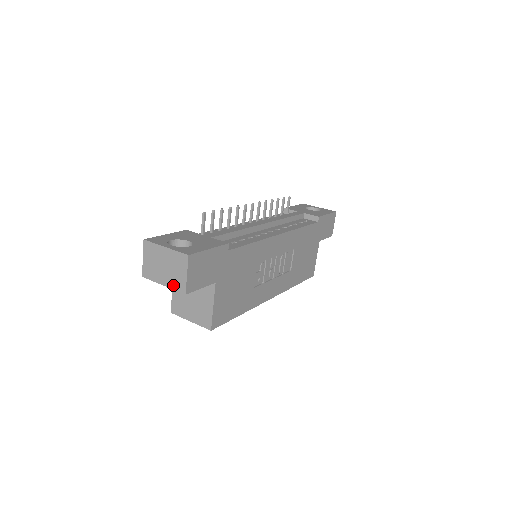
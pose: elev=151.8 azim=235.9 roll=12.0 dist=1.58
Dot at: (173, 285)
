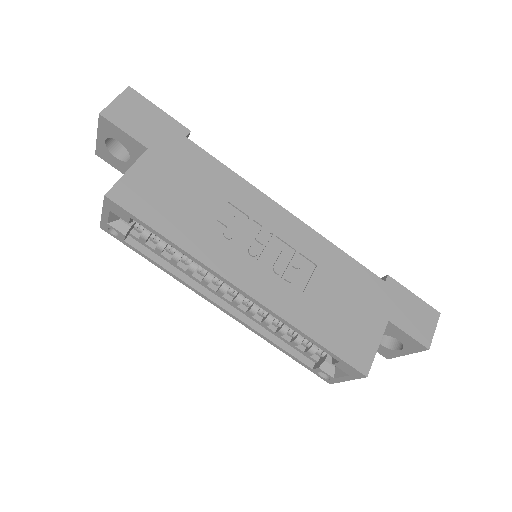
Dot at: occluded
